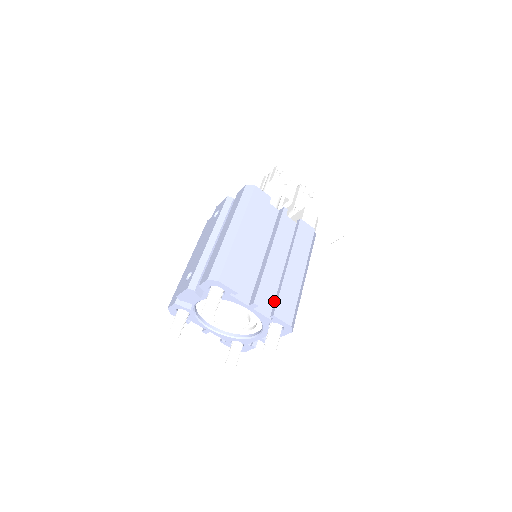
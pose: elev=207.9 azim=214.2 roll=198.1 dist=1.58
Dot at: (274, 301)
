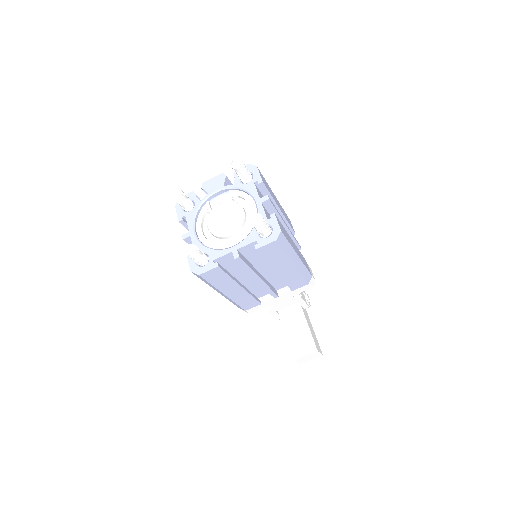
Dot at: occluded
